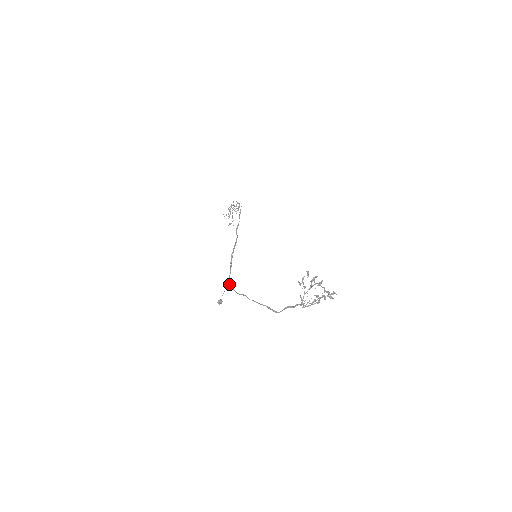
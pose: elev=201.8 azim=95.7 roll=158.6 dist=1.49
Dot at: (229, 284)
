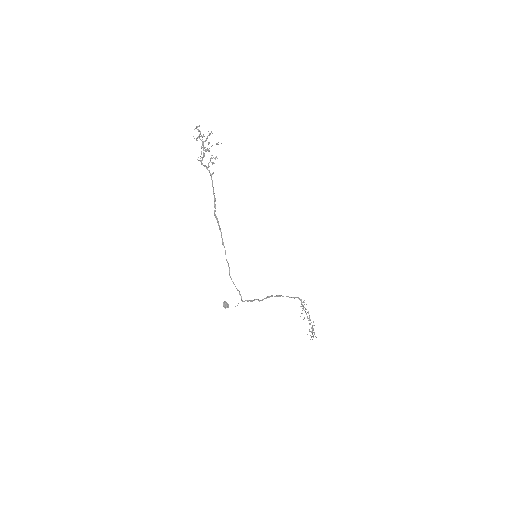
Dot at: (240, 295)
